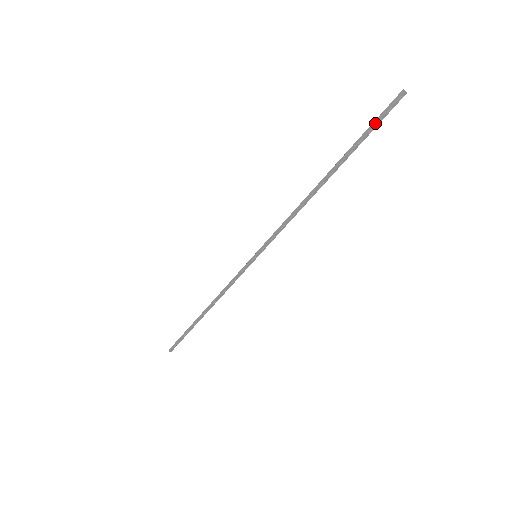
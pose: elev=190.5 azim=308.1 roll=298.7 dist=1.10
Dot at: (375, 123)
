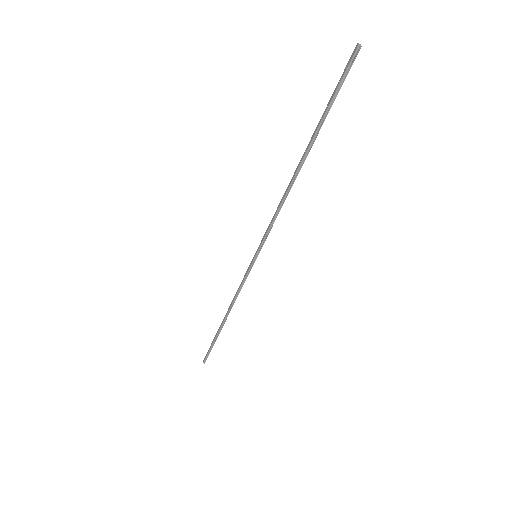
Dot at: (336, 88)
